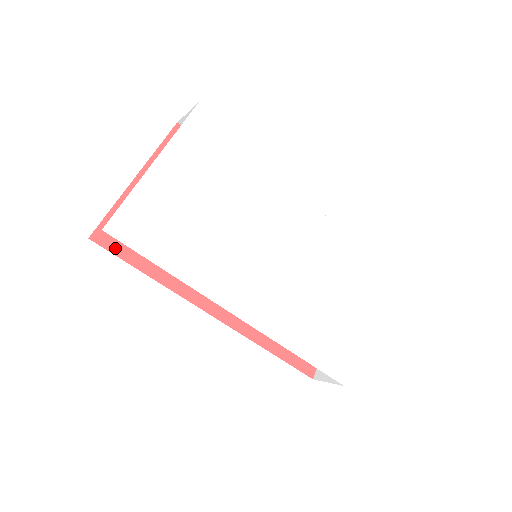
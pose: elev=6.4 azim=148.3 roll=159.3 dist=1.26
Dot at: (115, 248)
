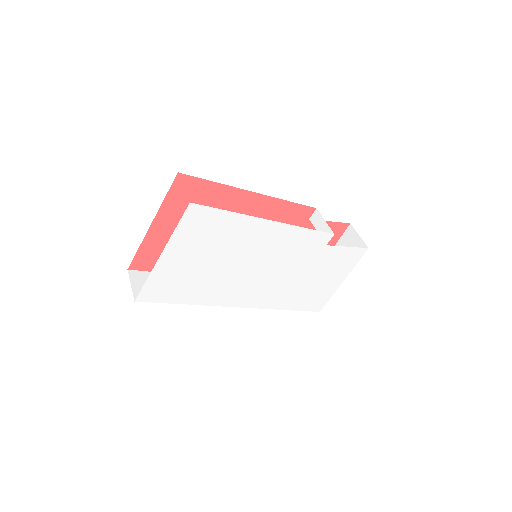
Dot at: (148, 268)
